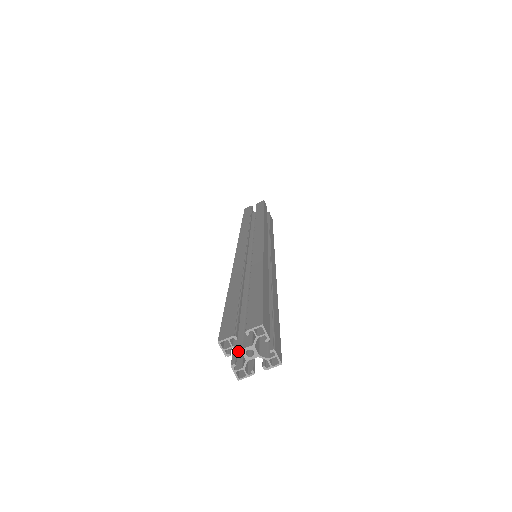
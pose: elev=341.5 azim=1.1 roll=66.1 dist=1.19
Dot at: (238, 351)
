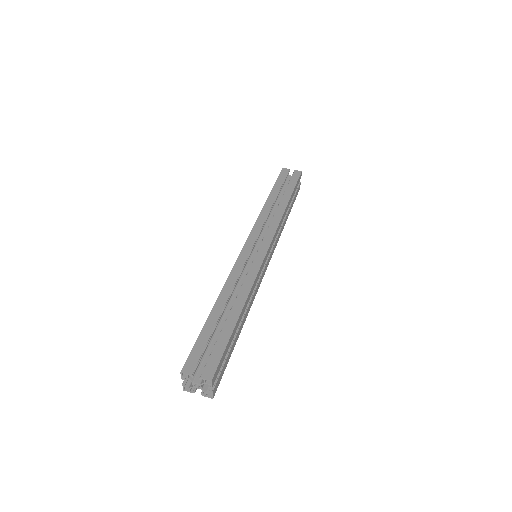
Dot at: occluded
